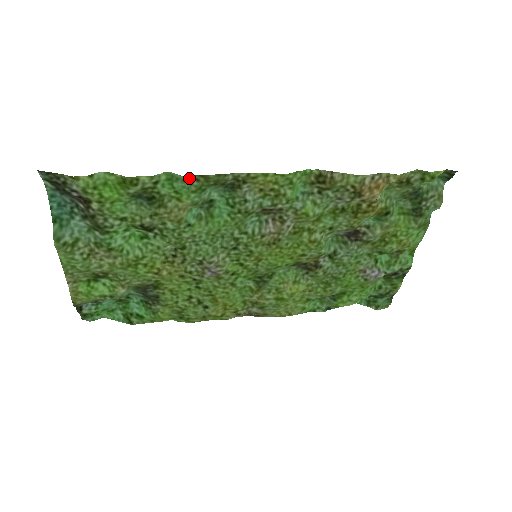
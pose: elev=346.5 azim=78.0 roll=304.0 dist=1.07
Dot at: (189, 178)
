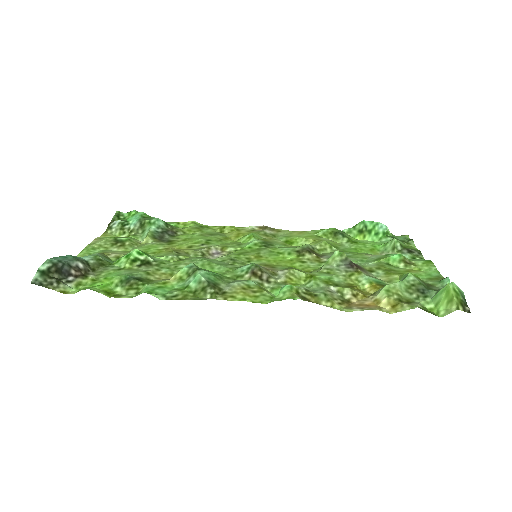
Dot at: (167, 296)
